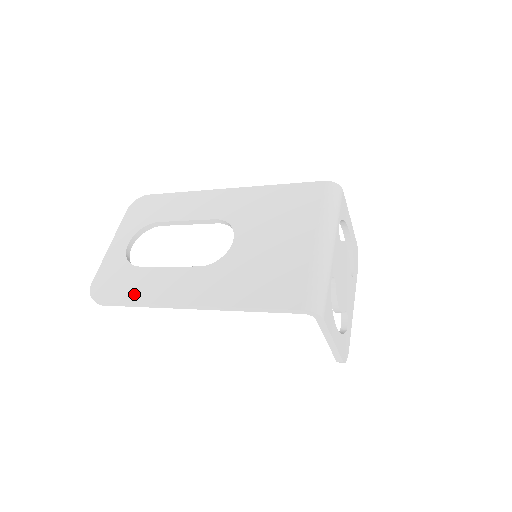
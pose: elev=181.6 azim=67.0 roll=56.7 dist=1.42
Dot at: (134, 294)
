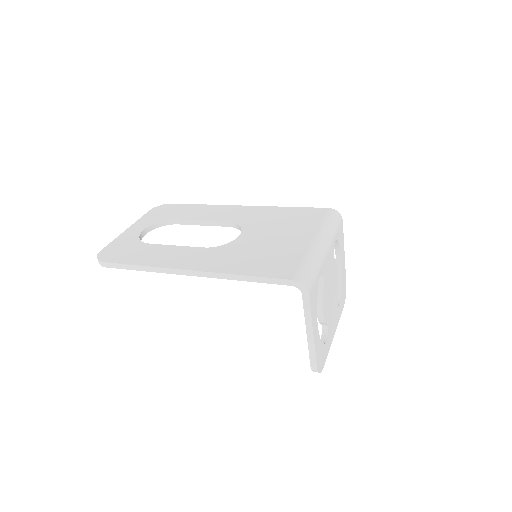
Dot at: (139, 259)
